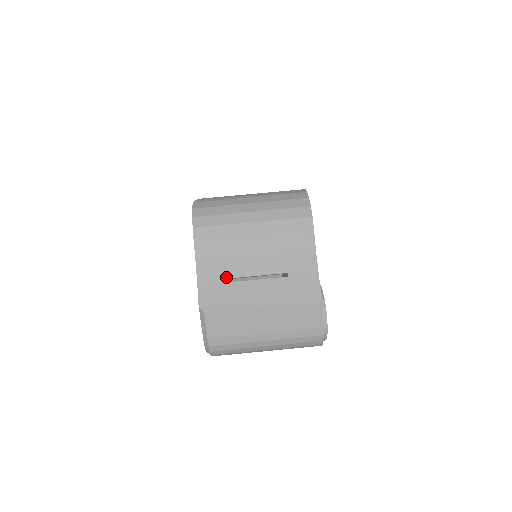
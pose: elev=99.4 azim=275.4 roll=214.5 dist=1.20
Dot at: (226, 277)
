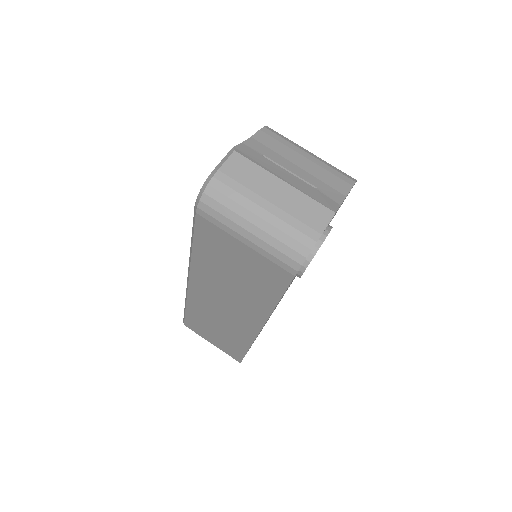
Dot at: (267, 156)
